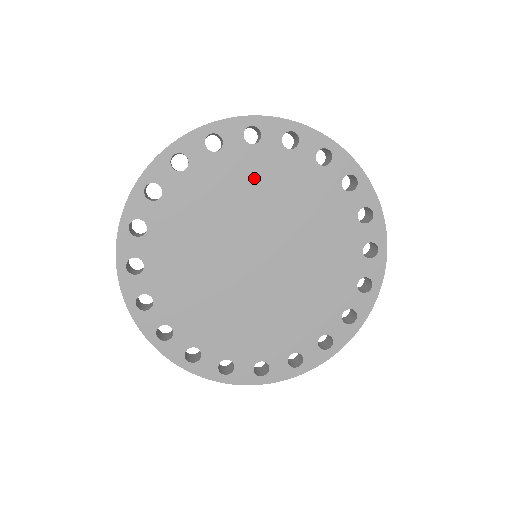
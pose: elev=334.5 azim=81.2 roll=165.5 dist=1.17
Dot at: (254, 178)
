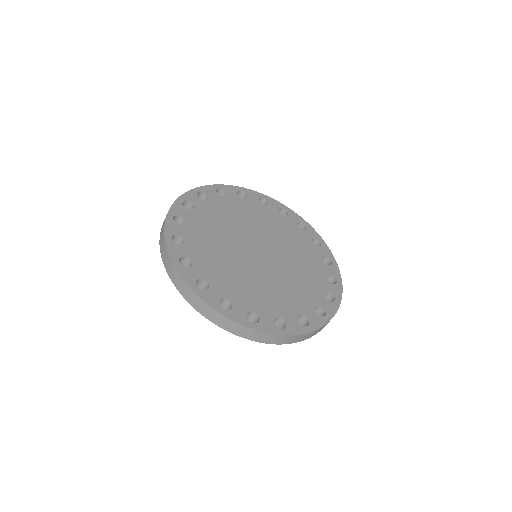
Dot at: (233, 211)
